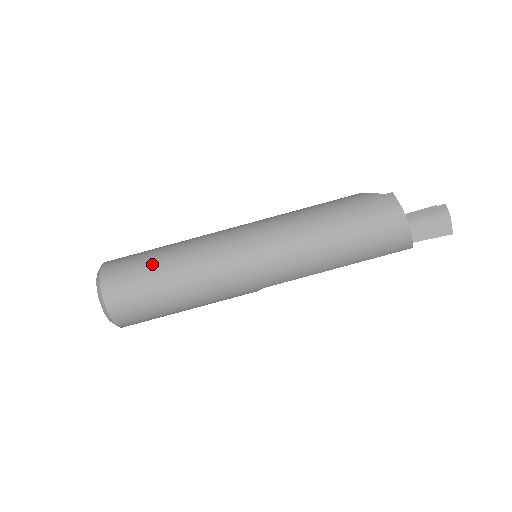
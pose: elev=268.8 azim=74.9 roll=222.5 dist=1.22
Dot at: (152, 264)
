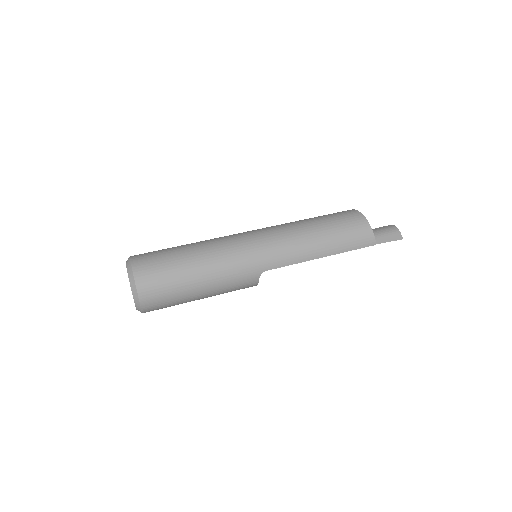
Dot at: (174, 248)
